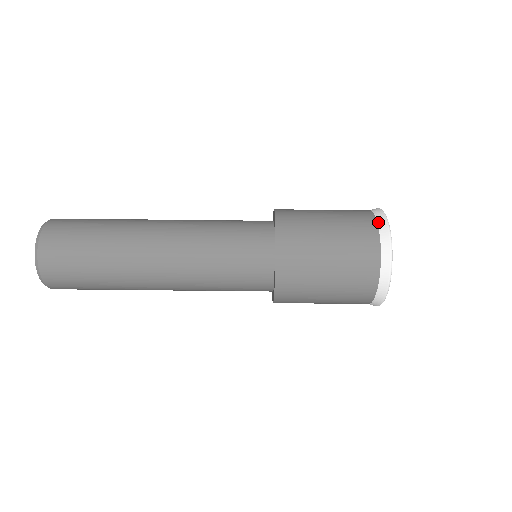
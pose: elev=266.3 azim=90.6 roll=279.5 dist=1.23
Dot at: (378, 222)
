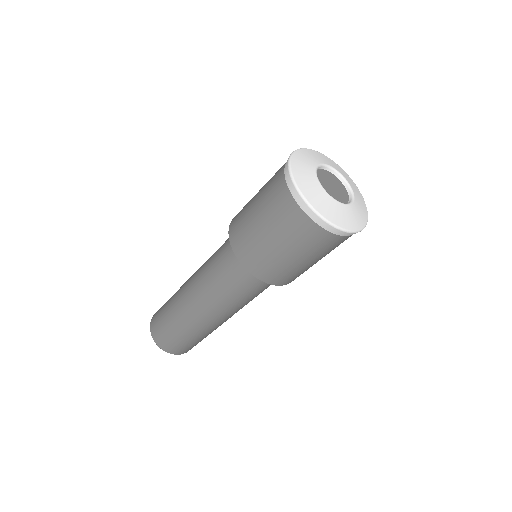
Dot at: (334, 234)
